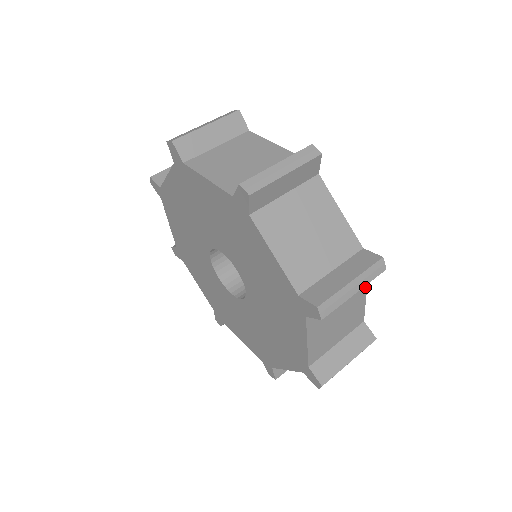
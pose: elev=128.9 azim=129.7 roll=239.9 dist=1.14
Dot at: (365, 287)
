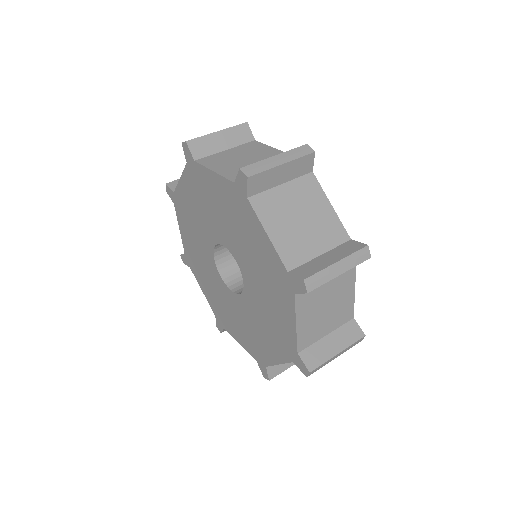
Dot at: (353, 279)
